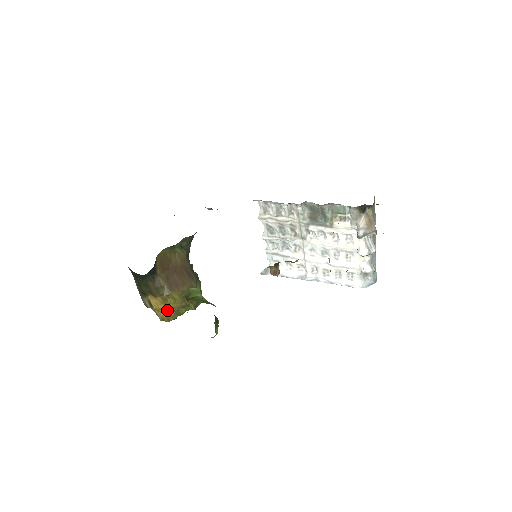
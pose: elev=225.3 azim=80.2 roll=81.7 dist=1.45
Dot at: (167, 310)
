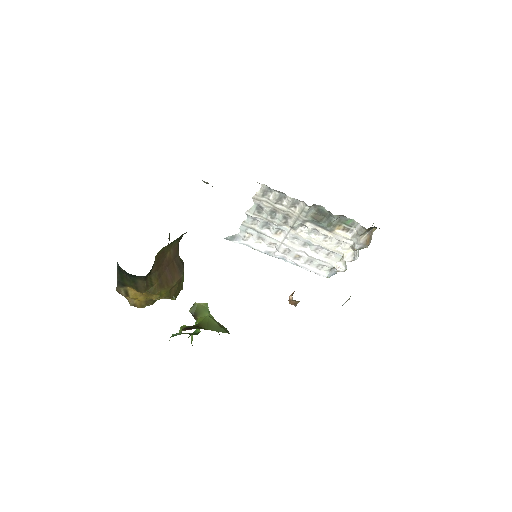
Dot at: (145, 300)
